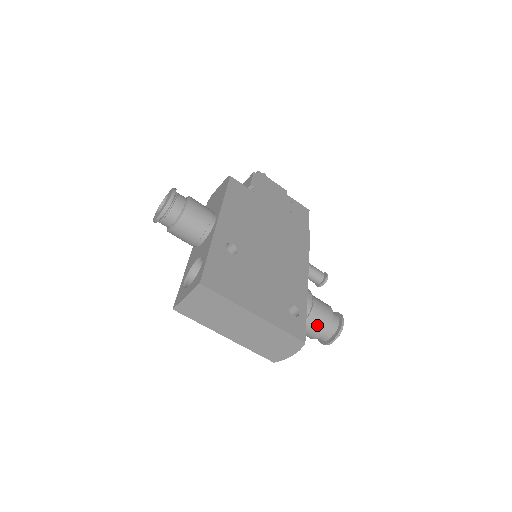
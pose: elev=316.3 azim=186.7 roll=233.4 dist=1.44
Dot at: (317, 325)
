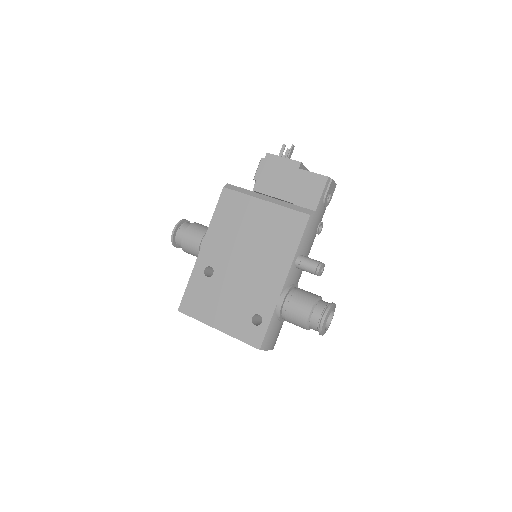
Dot at: (296, 324)
